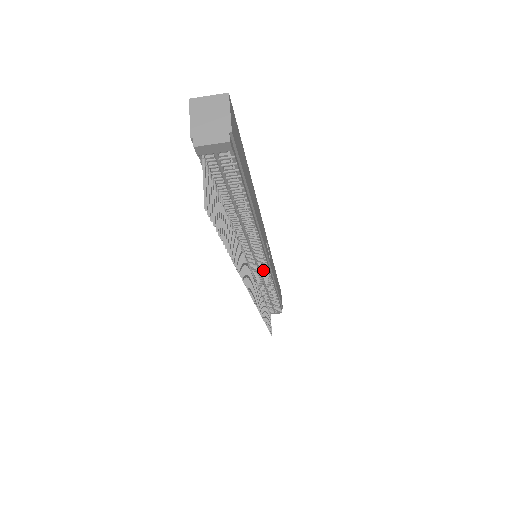
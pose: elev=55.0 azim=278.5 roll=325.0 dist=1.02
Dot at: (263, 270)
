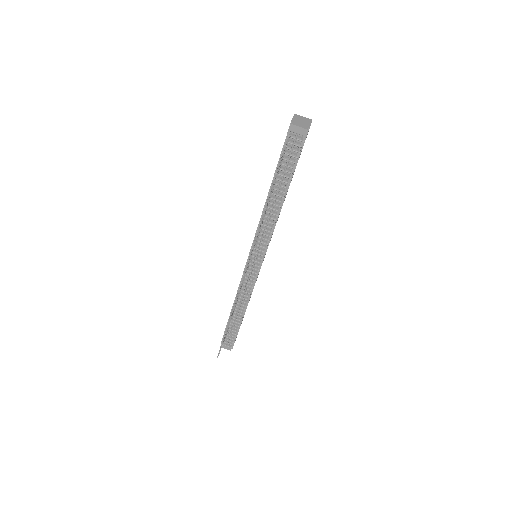
Dot at: (255, 268)
